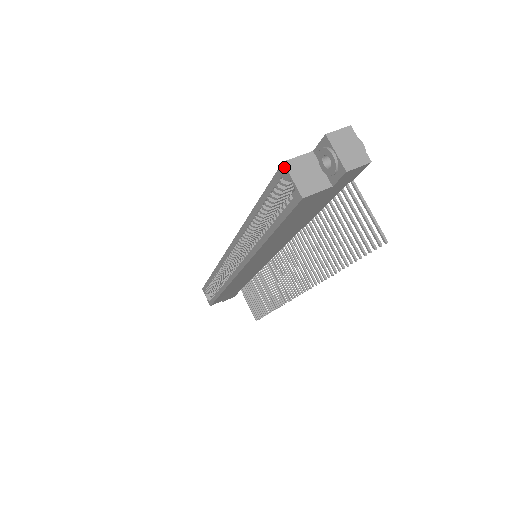
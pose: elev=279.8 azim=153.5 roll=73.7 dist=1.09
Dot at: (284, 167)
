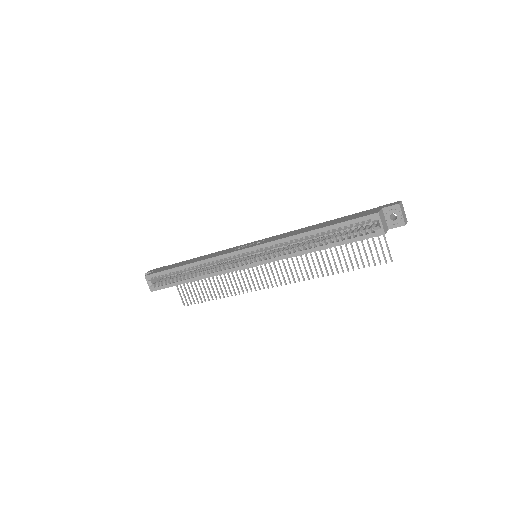
Dot at: (378, 215)
